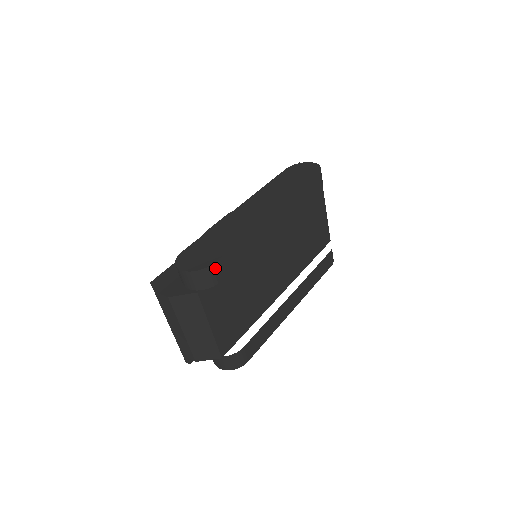
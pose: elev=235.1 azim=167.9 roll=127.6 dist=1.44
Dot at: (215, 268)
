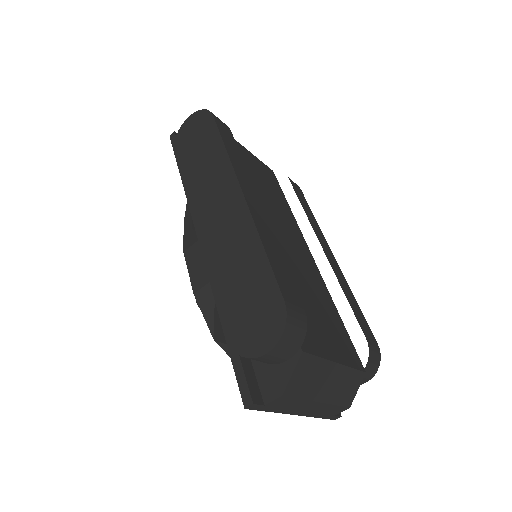
Dot at: (290, 307)
